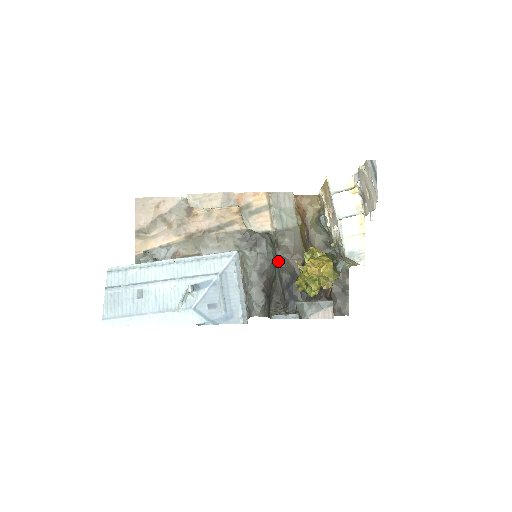
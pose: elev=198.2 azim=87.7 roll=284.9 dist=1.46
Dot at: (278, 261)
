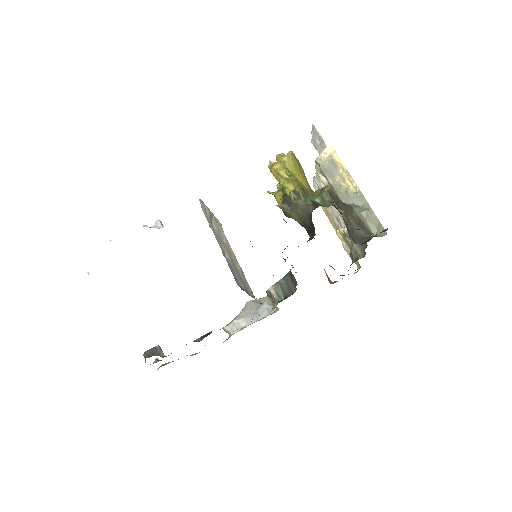
Dot at: occluded
